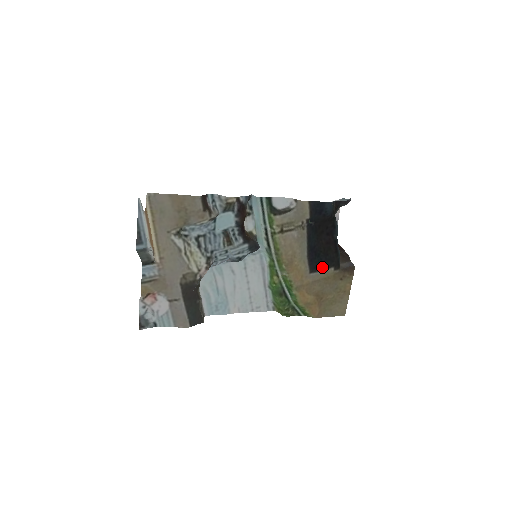
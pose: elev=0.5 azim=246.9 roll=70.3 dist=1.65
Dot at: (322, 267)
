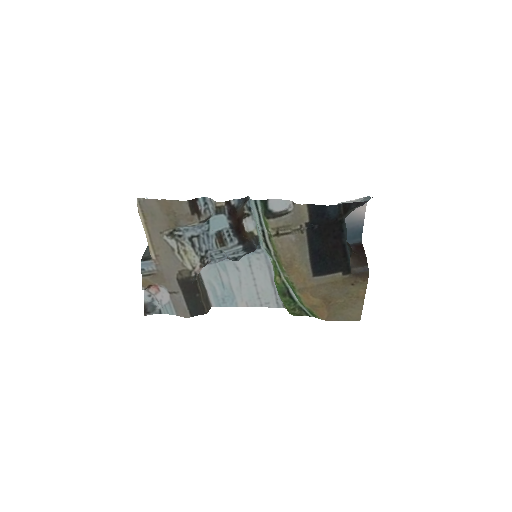
Dot at: (328, 271)
